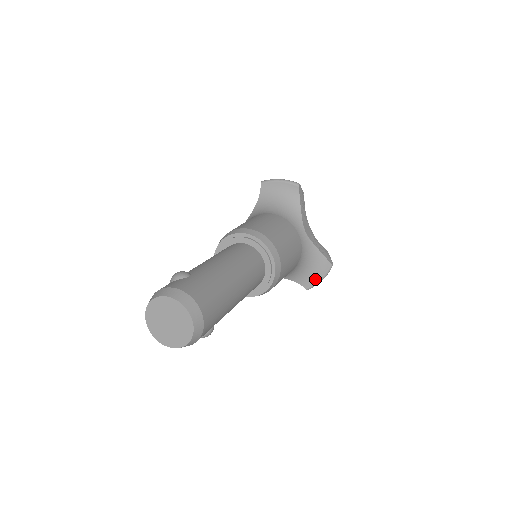
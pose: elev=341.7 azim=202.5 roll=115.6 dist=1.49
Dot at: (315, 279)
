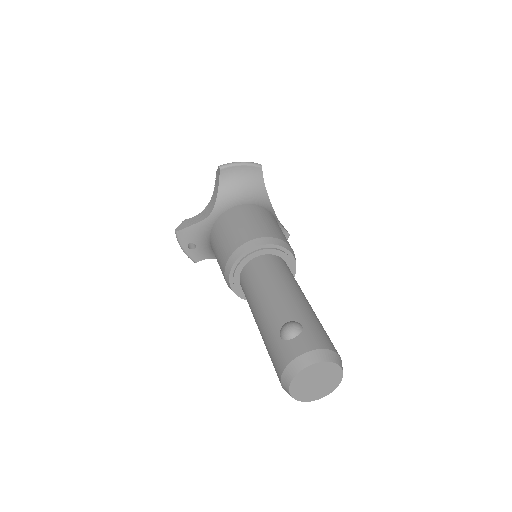
Dot at: occluded
